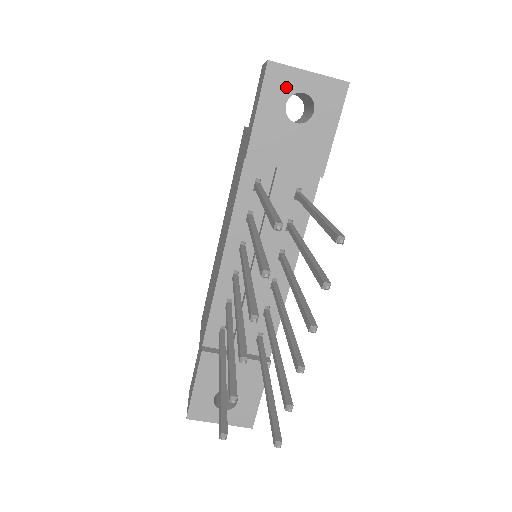
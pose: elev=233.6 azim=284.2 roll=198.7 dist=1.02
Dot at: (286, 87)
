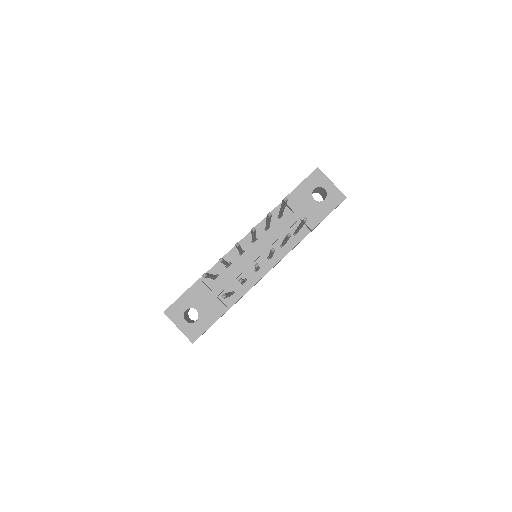
Dot at: (319, 182)
